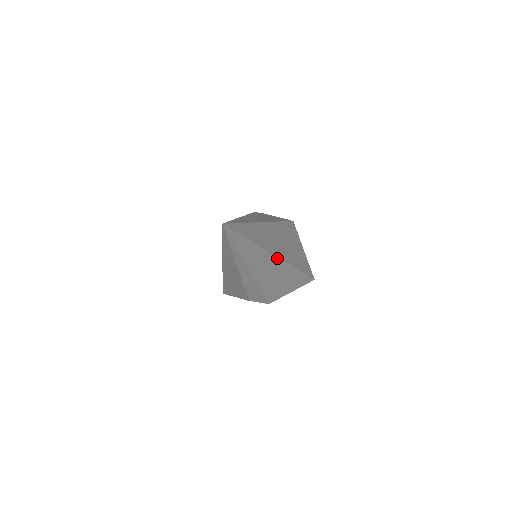
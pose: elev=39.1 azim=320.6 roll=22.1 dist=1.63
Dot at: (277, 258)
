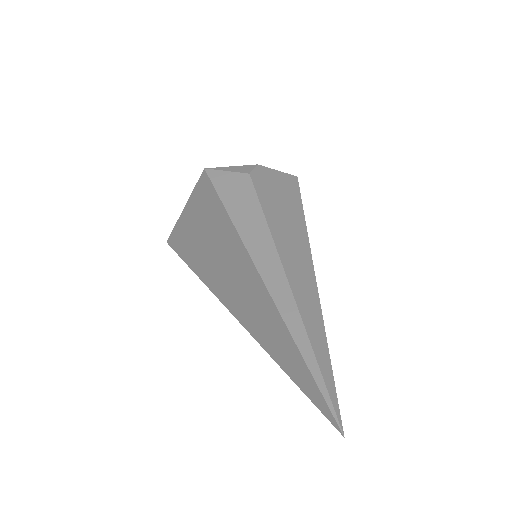
Dot at: occluded
